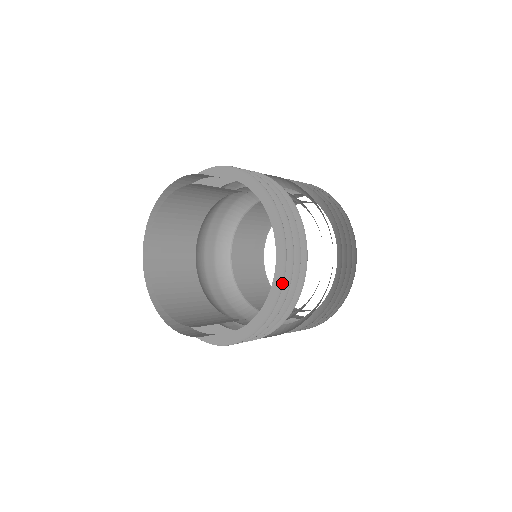
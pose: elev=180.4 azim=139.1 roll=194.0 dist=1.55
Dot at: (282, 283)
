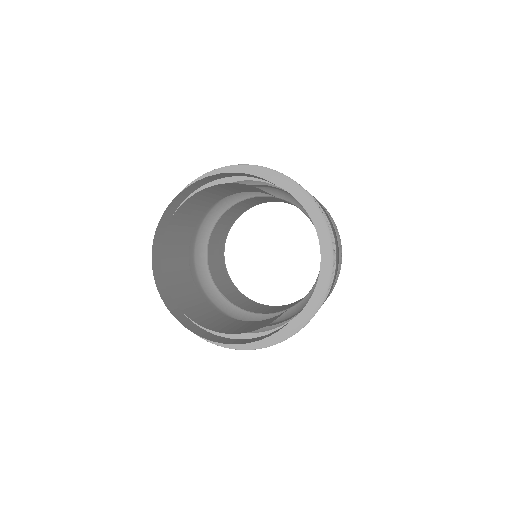
Dot at: (308, 320)
